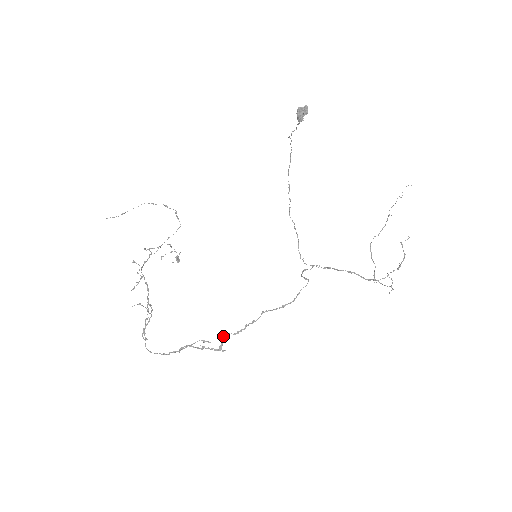
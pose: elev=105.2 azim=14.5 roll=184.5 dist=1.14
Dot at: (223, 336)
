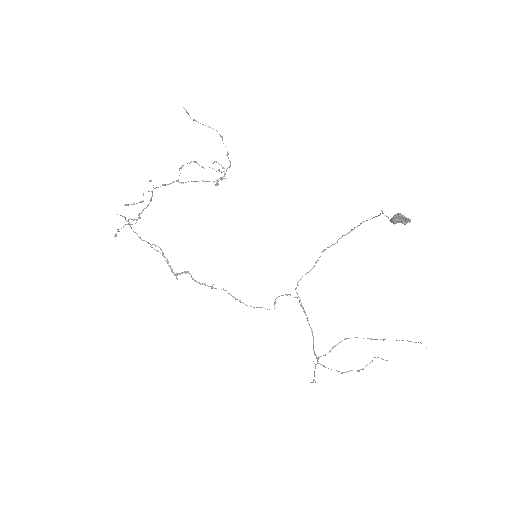
Dot at: (185, 271)
